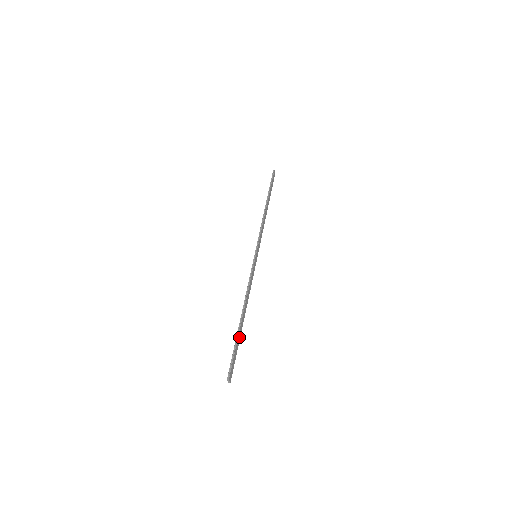
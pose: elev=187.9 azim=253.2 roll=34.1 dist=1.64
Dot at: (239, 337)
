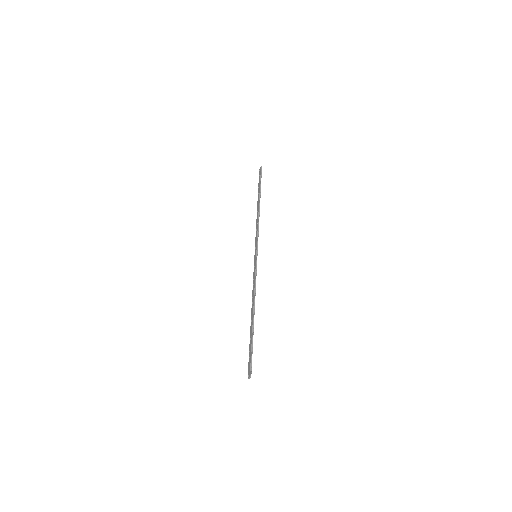
Dot at: (252, 336)
